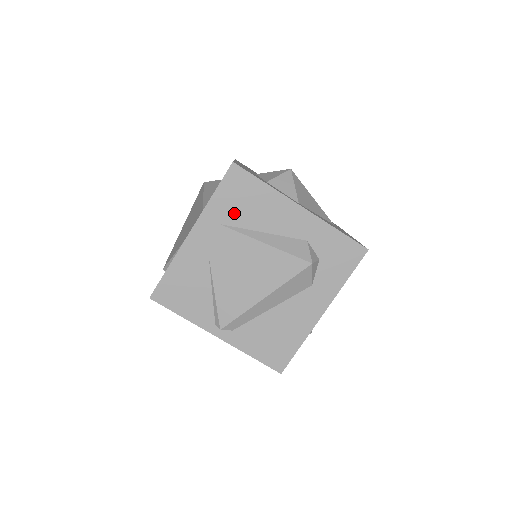
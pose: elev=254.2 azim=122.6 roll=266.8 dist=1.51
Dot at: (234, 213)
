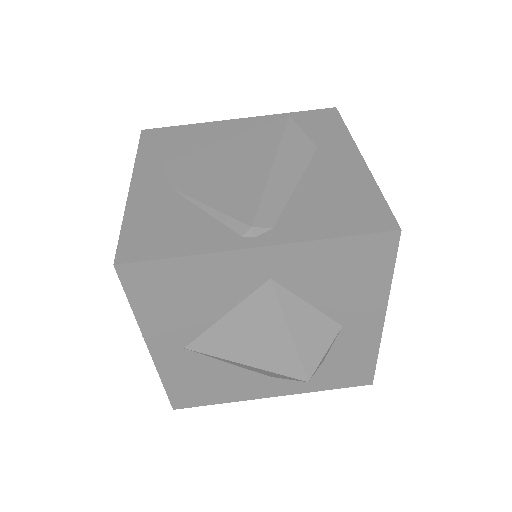
Dot at: (172, 151)
